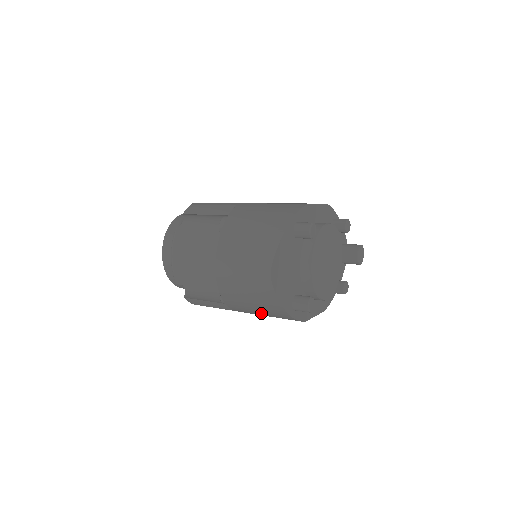
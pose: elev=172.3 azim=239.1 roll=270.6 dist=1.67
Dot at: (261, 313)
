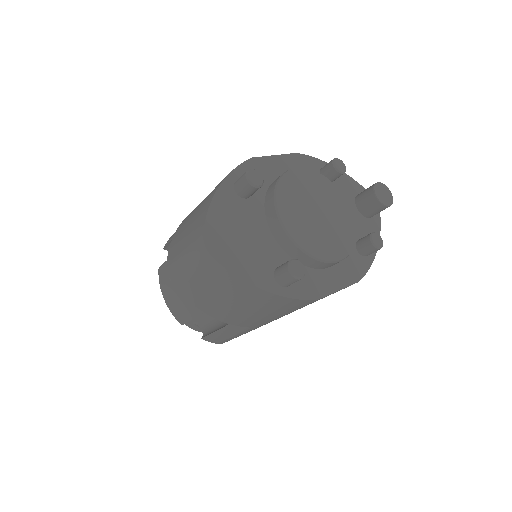
Dot at: (259, 312)
